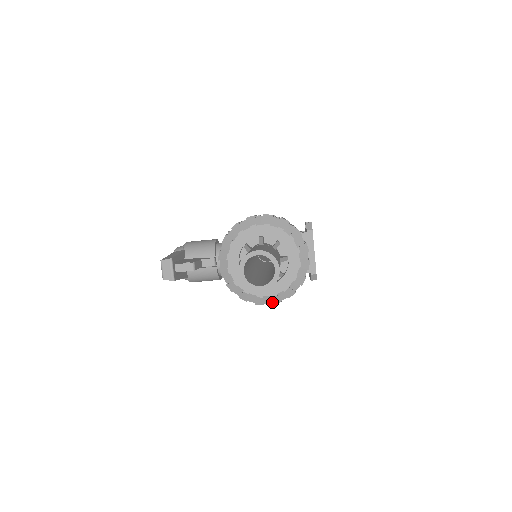
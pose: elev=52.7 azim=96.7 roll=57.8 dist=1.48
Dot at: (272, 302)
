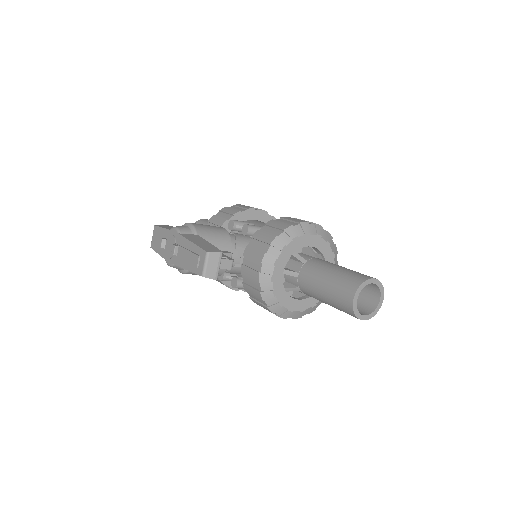
Dot at: (296, 317)
